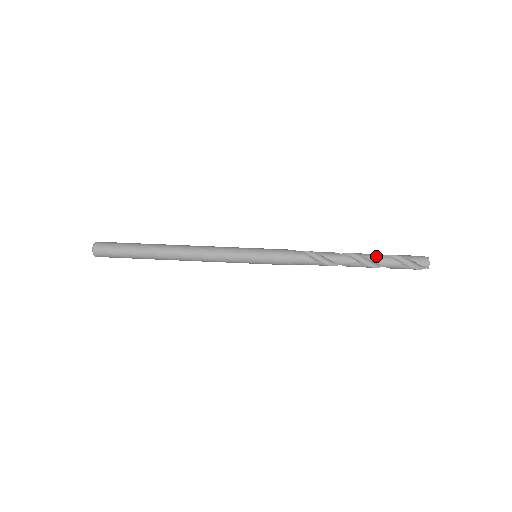
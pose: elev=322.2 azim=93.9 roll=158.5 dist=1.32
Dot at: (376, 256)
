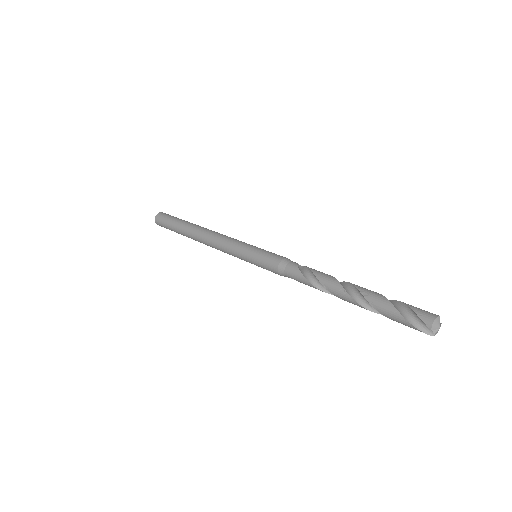
Dot at: (369, 290)
